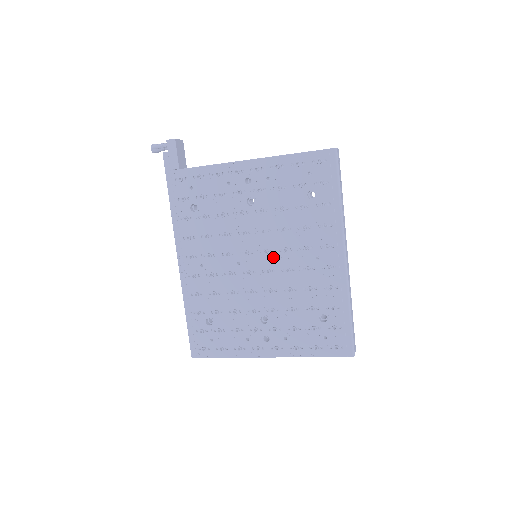
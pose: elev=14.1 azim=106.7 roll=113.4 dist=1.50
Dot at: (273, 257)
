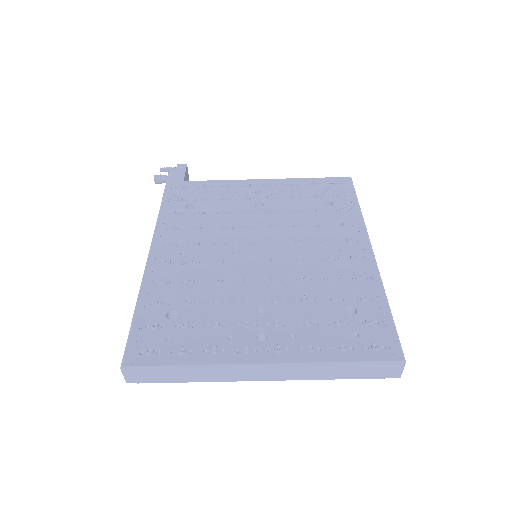
Dot at: (281, 248)
